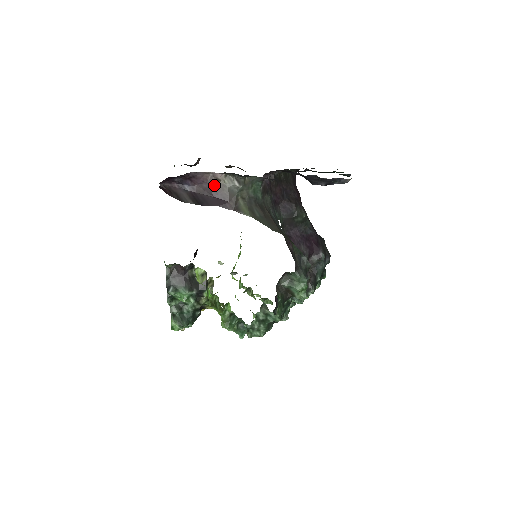
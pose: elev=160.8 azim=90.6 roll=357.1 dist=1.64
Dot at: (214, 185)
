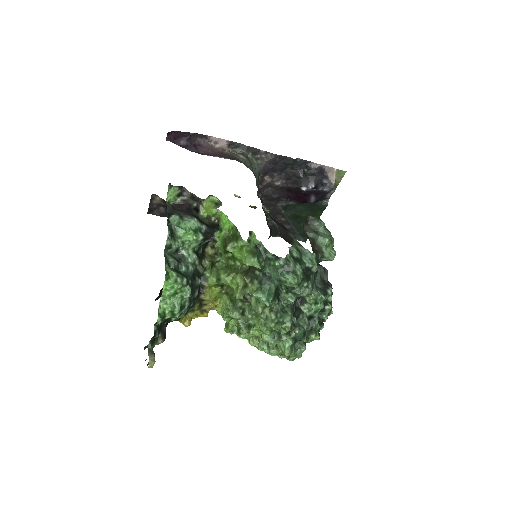
Dot at: (219, 153)
